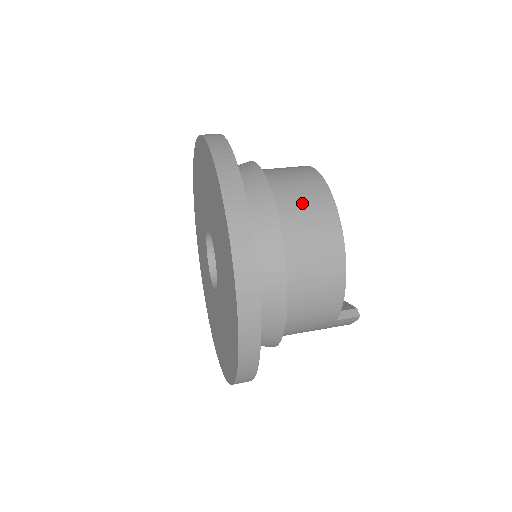
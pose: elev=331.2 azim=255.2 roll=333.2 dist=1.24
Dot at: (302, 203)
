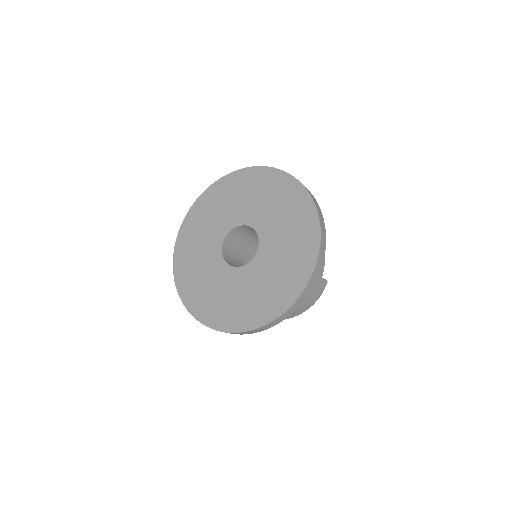
Dot at: occluded
